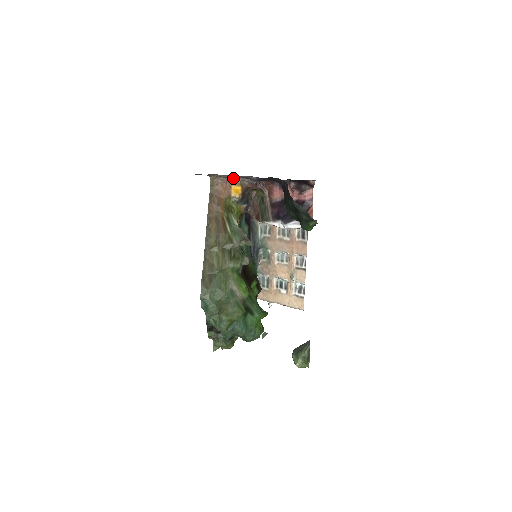
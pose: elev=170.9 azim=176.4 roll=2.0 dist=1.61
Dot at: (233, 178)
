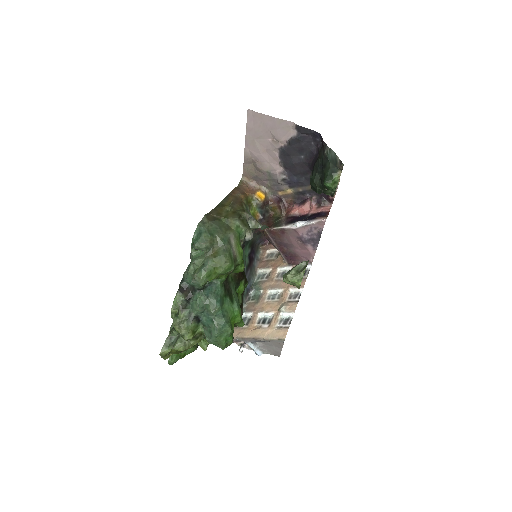
Dot at: (261, 186)
